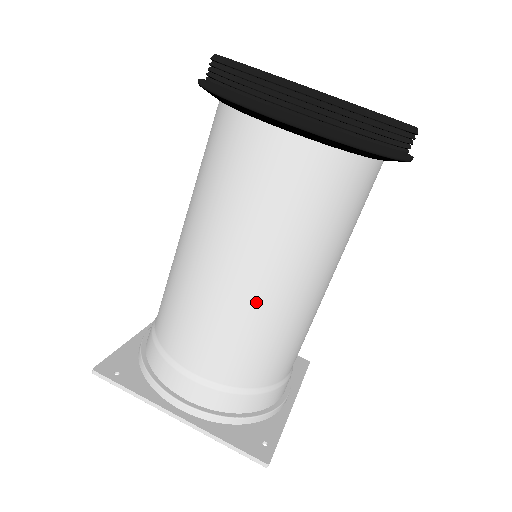
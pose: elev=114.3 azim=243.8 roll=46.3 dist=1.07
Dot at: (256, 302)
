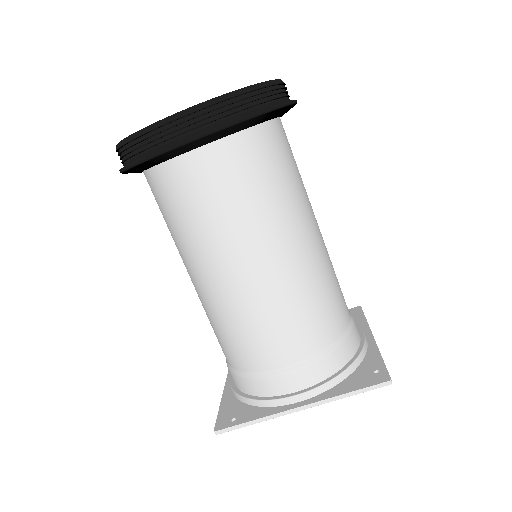
Dot at: (281, 276)
